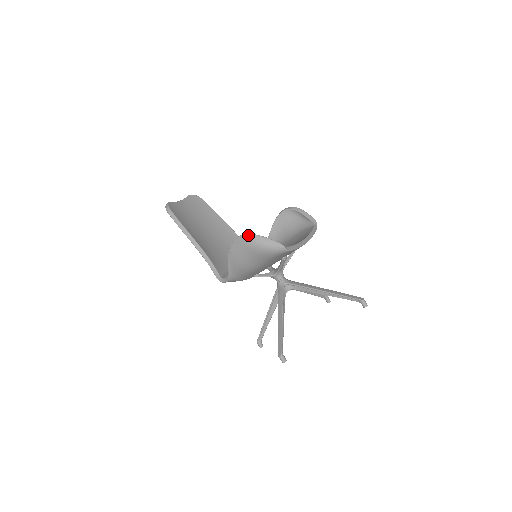
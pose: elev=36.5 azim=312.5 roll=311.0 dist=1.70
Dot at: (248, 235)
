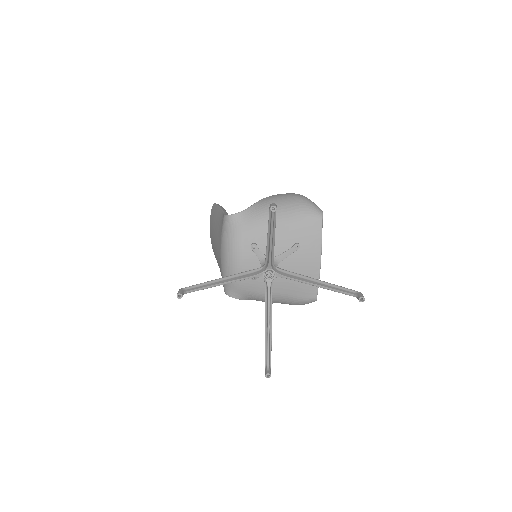
Dot at: (299, 194)
